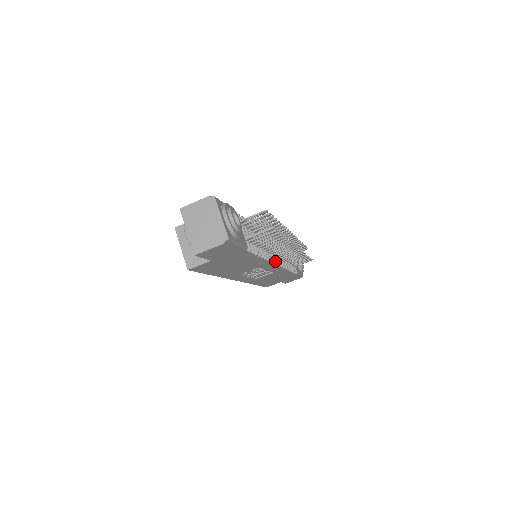
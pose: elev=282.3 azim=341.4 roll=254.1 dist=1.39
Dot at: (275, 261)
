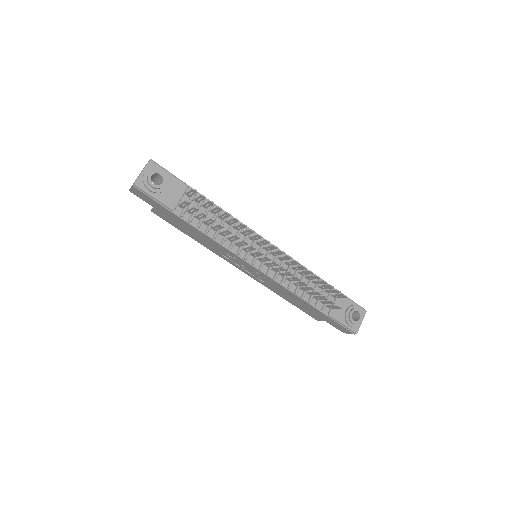
Dot at: (253, 261)
